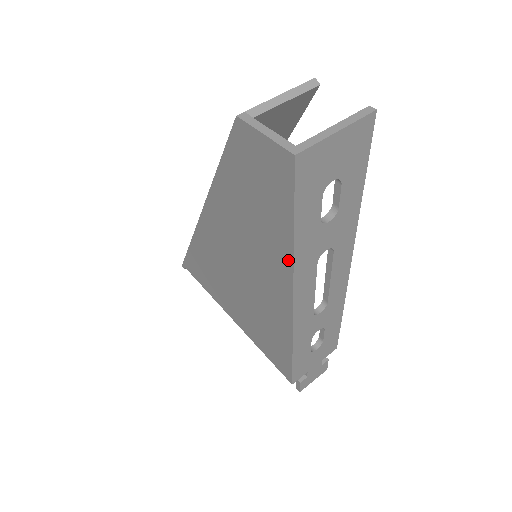
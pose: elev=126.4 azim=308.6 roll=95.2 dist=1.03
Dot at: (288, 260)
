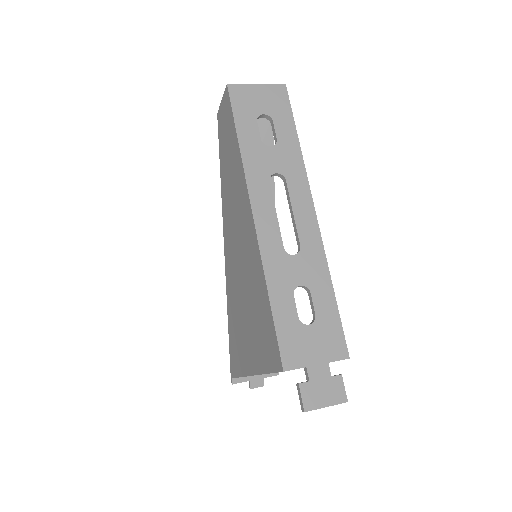
Dot at: (242, 169)
